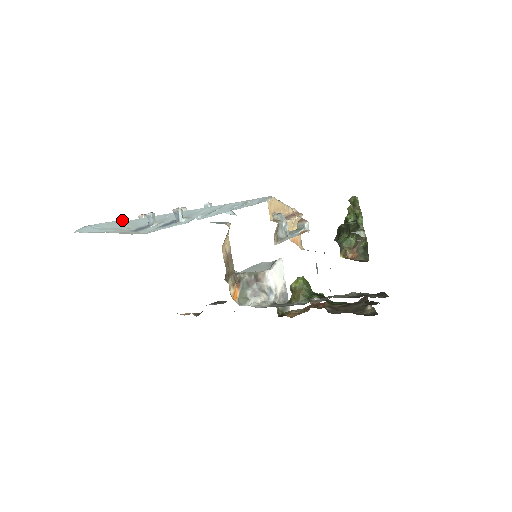
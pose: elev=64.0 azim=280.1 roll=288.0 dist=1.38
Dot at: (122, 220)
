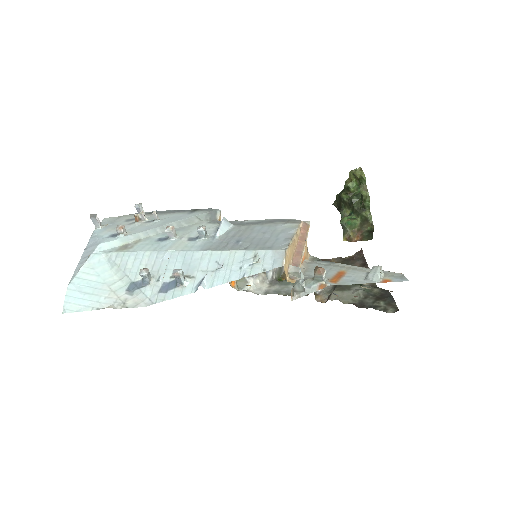
Dot at: (100, 245)
